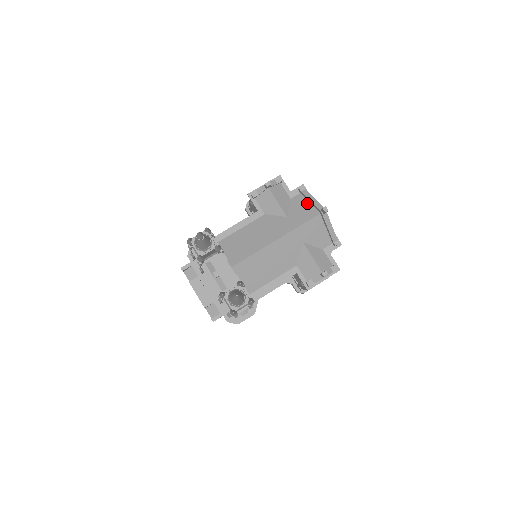
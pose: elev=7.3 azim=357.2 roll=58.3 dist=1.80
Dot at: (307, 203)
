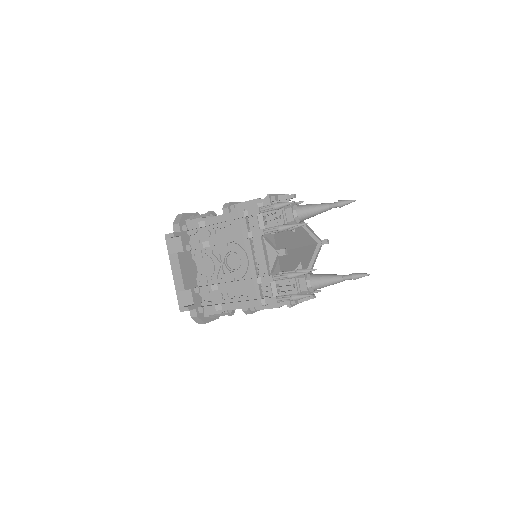
Dot at: (304, 230)
